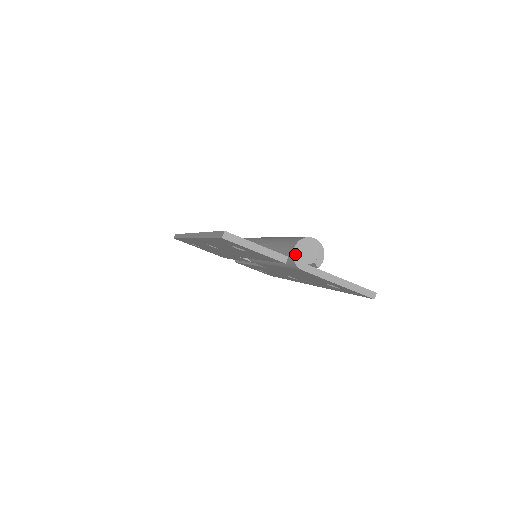
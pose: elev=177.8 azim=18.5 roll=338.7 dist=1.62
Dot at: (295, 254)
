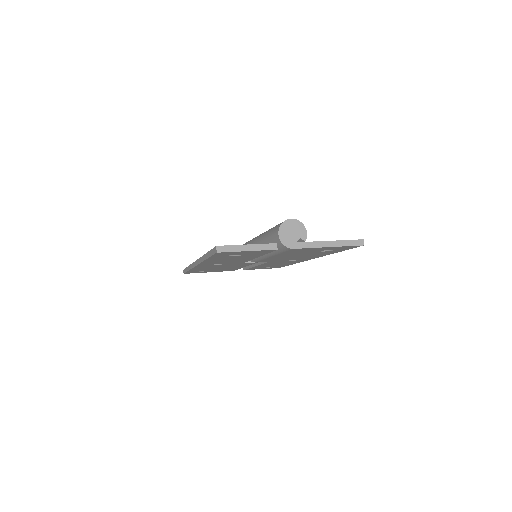
Dot at: (281, 239)
